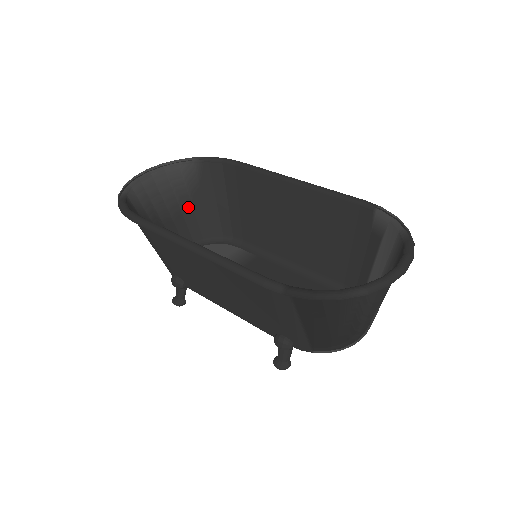
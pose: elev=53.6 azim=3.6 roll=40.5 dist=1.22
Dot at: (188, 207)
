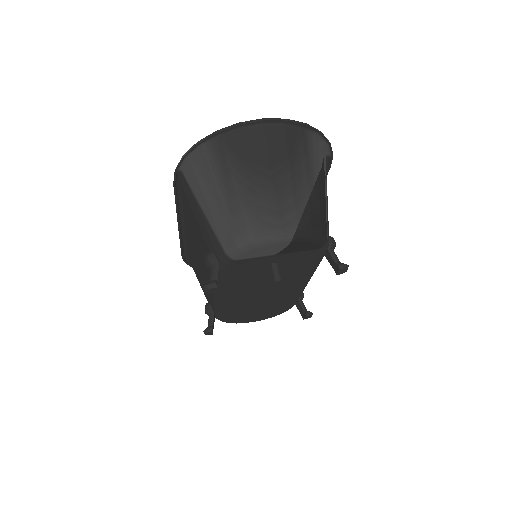
Dot at: occluded
